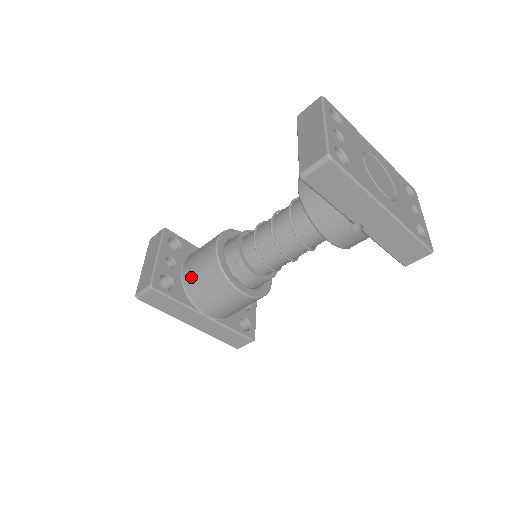
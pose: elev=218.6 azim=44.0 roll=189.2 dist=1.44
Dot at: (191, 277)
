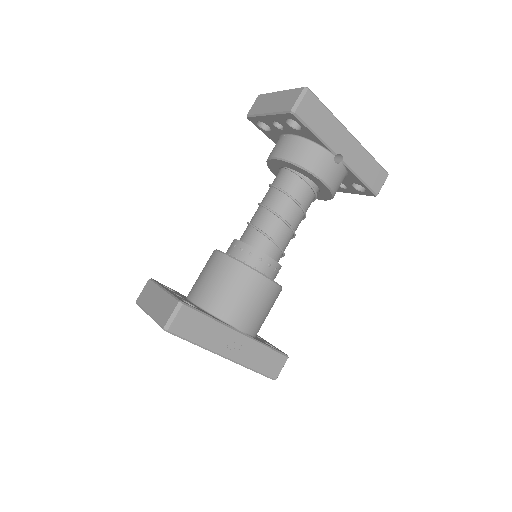
Dot at: (209, 295)
